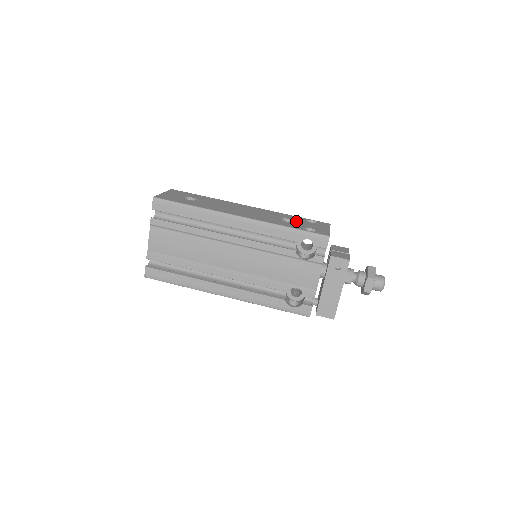
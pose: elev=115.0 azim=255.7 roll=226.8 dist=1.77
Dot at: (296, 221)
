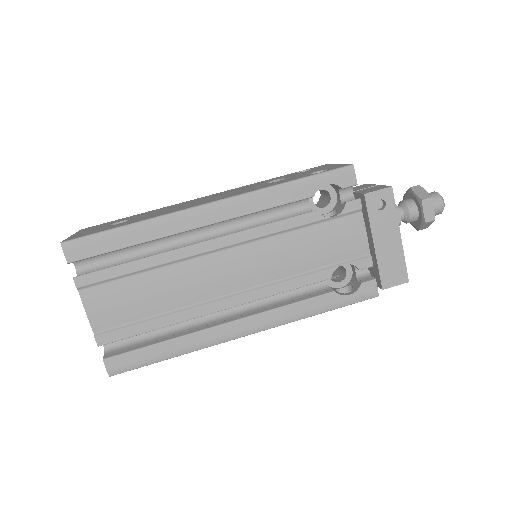
Dot at: (287, 177)
